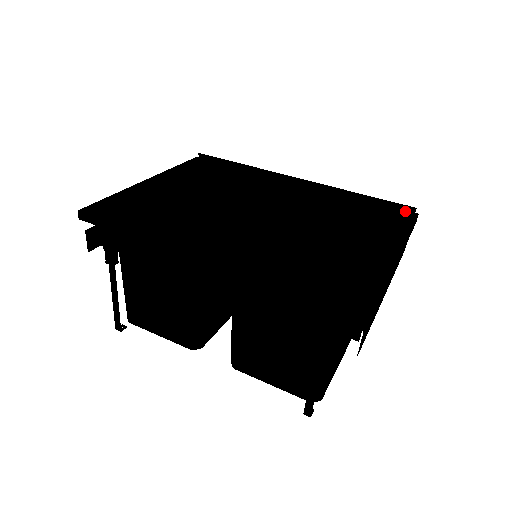
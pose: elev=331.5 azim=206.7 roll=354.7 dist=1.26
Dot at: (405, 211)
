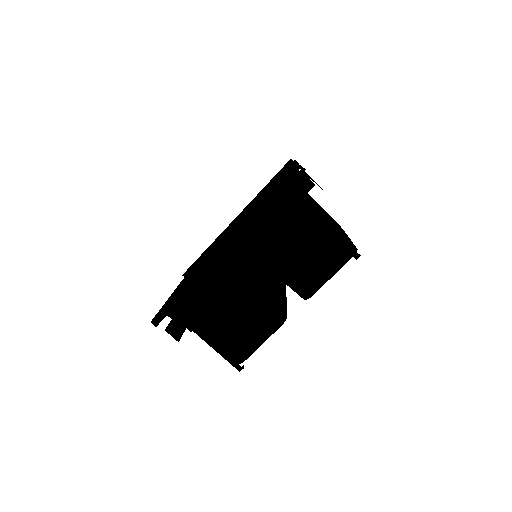
Dot at: occluded
